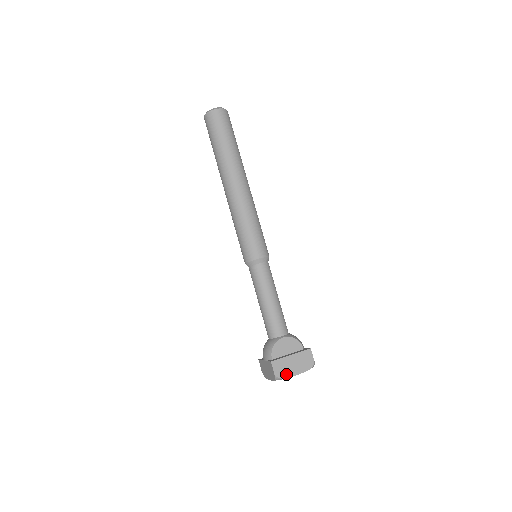
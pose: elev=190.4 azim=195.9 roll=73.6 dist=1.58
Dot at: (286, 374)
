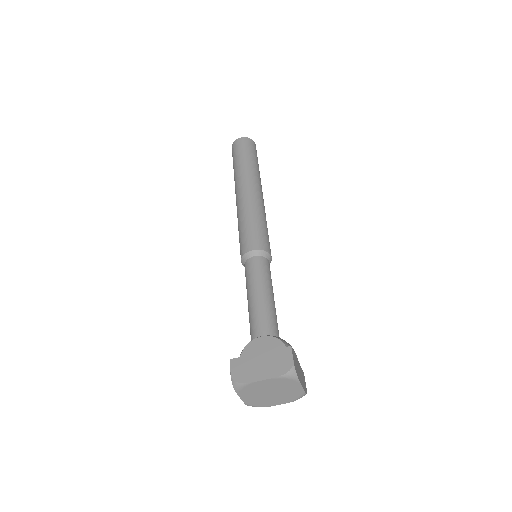
Dot at: (247, 377)
